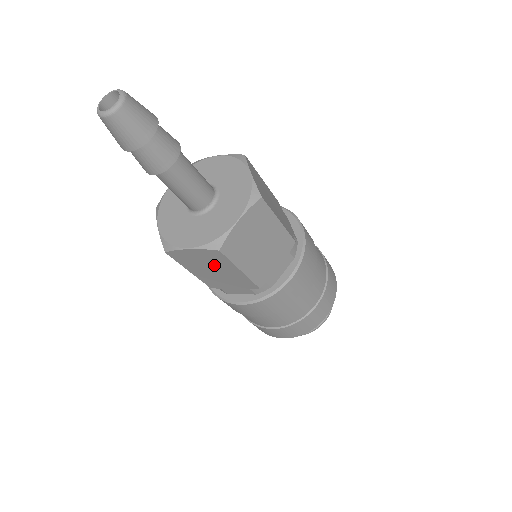
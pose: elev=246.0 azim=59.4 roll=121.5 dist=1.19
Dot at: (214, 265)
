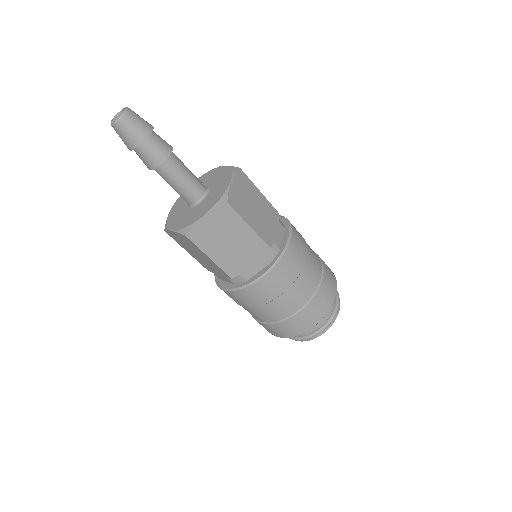
Dot at: (227, 231)
